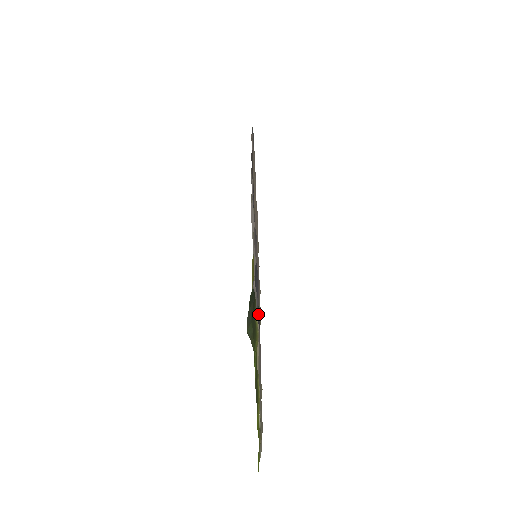
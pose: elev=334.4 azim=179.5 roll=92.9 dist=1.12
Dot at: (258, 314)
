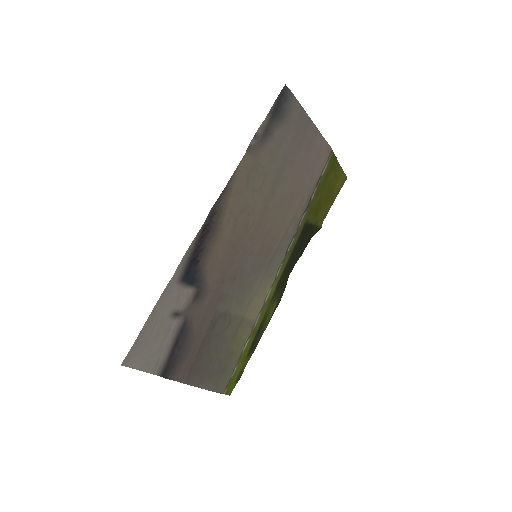
Dot at: (165, 371)
